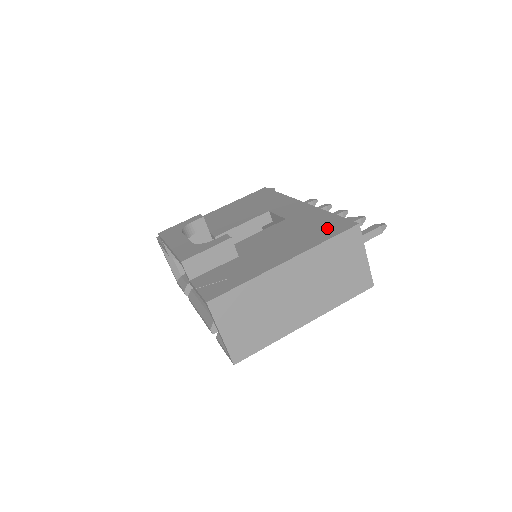
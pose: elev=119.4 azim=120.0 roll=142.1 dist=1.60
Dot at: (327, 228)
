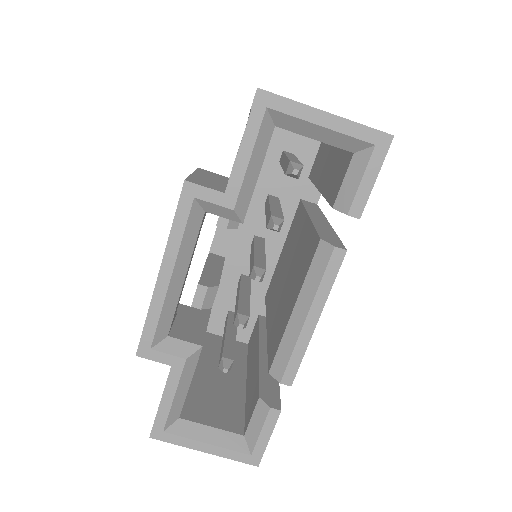
Dot at: occluded
